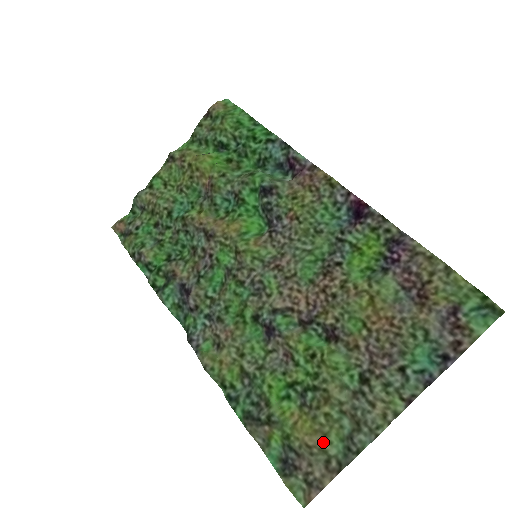
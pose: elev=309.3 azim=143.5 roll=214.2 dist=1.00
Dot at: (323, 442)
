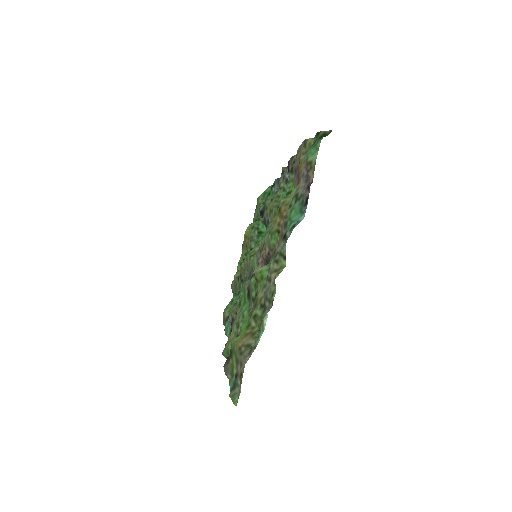
Dot at: (250, 339)
